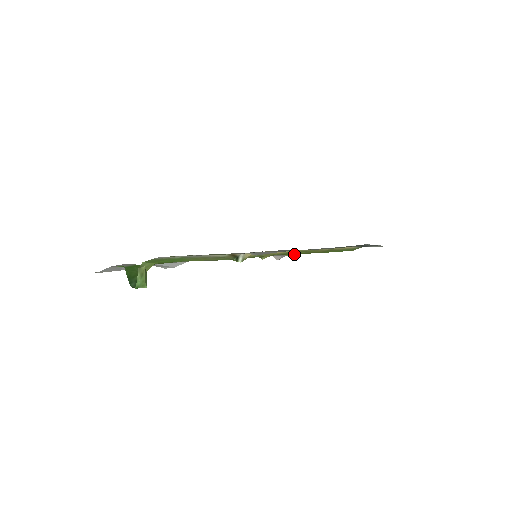
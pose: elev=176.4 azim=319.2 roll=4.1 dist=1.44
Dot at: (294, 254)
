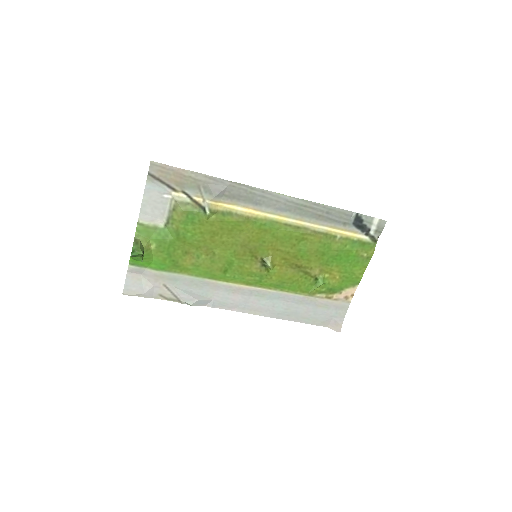
Dot at: (320, 281)
